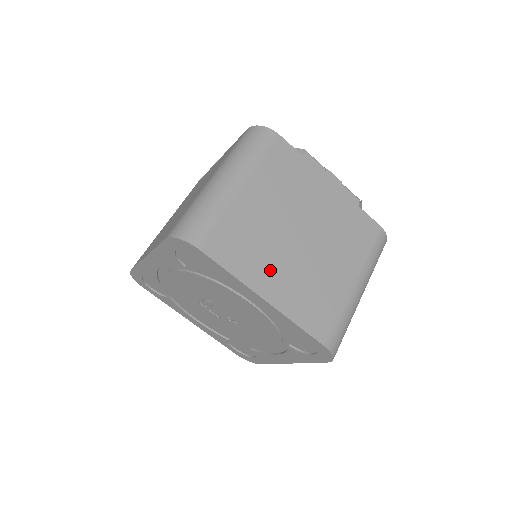
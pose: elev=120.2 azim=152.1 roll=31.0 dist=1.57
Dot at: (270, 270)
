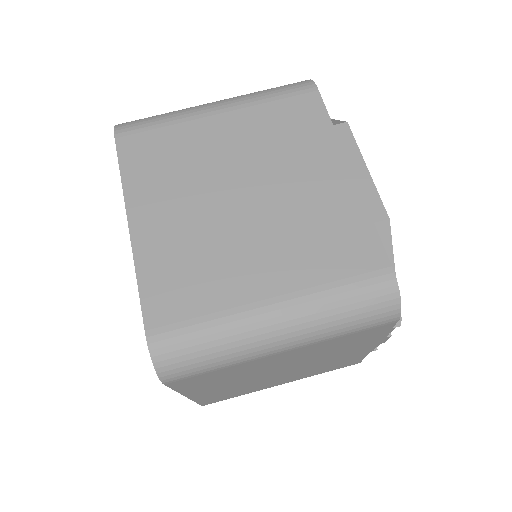
Dot at: (219, 386)
